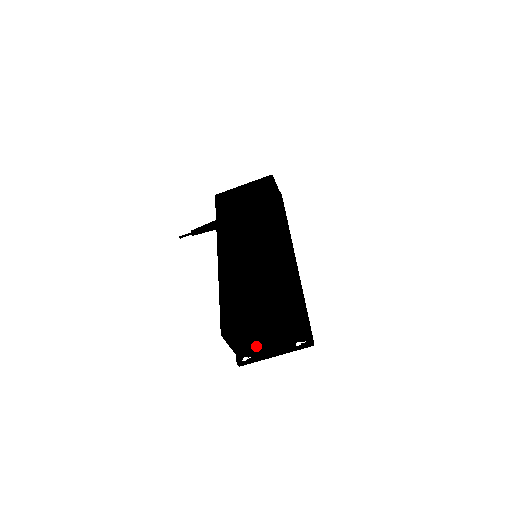
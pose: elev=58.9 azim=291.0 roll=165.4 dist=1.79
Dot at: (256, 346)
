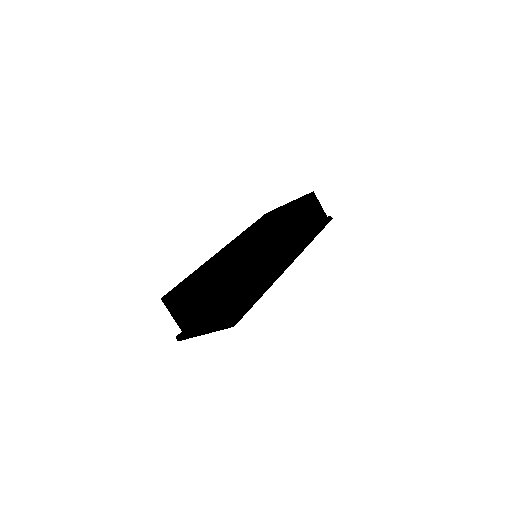
Dot at: occluded
